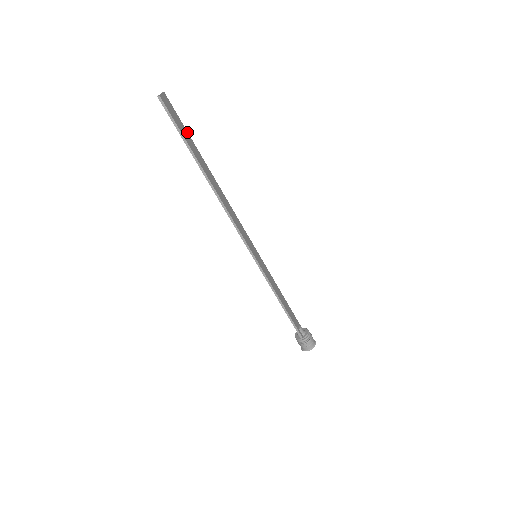
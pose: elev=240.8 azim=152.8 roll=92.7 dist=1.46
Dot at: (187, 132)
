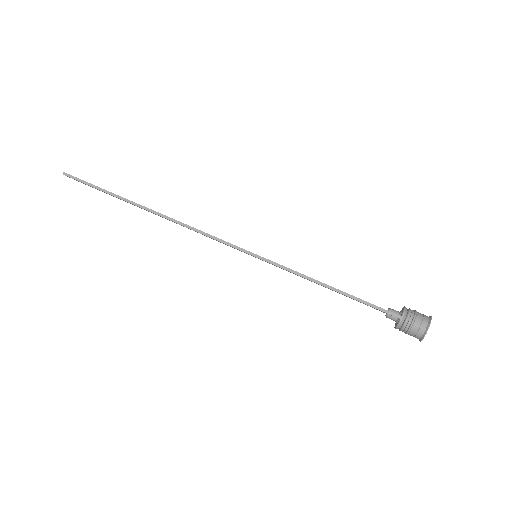
Dot at: occluded
